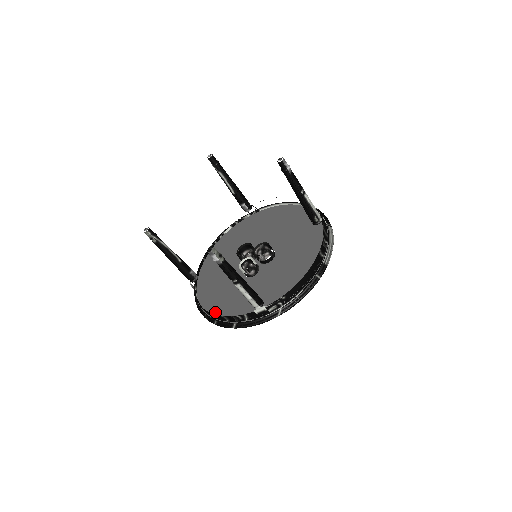
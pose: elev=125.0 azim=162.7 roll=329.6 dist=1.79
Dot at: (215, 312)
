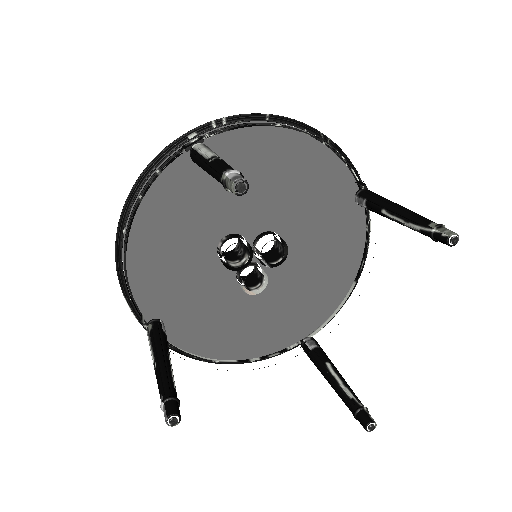
Dot at: (215, 351)
